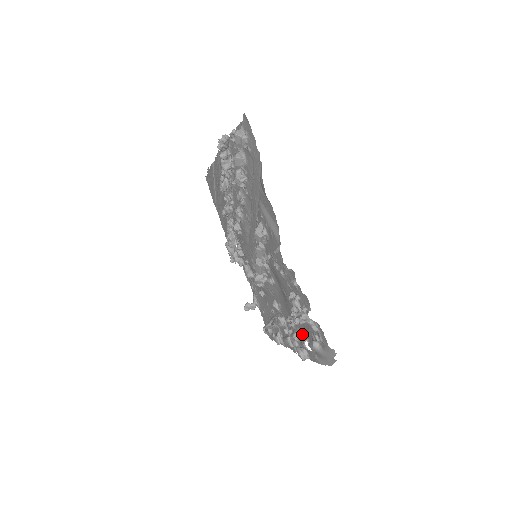
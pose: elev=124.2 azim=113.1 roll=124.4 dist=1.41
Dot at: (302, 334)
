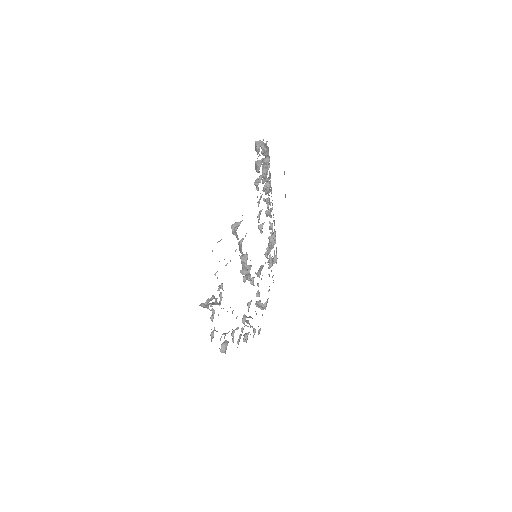
Dot at: occluded
